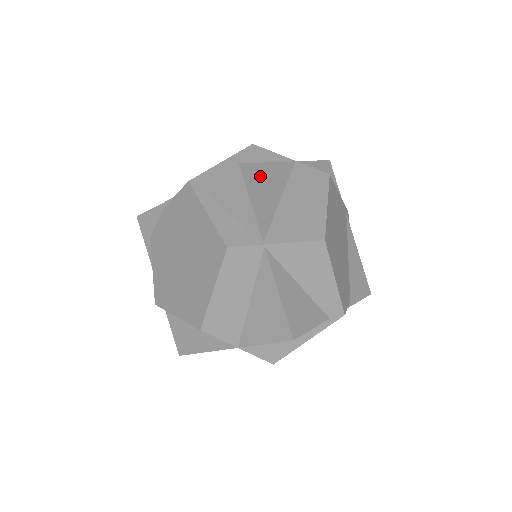
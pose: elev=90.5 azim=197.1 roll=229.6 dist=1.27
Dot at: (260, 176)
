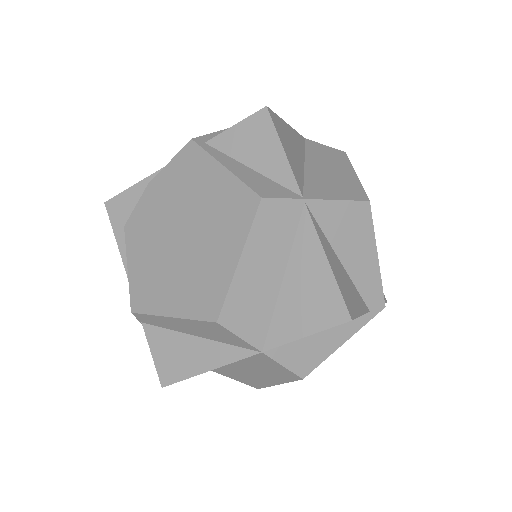
Dot at: (284, 131)
